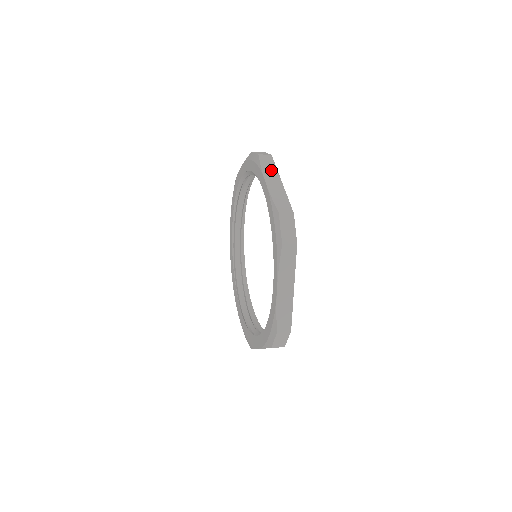
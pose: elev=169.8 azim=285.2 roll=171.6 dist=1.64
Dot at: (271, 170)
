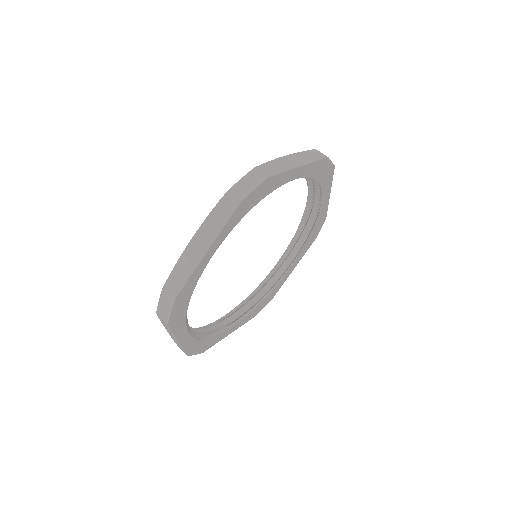
Dot at: (169, 330)
